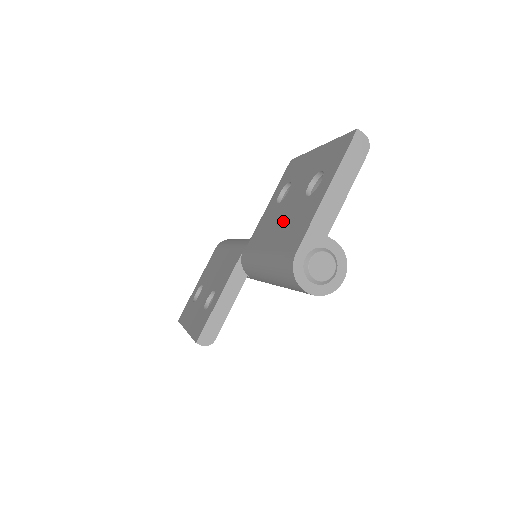
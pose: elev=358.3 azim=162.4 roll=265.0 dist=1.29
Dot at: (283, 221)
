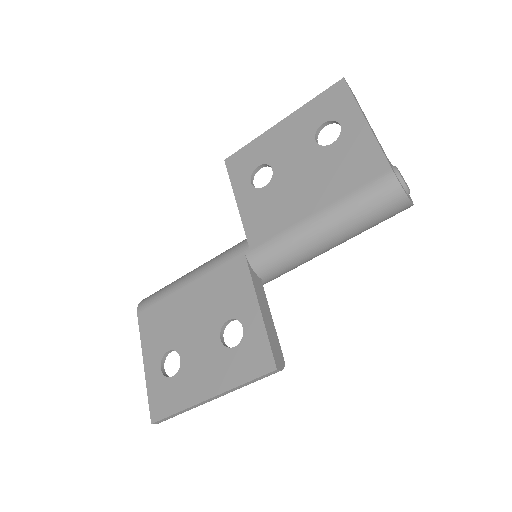
Dot at: (311, 181)
